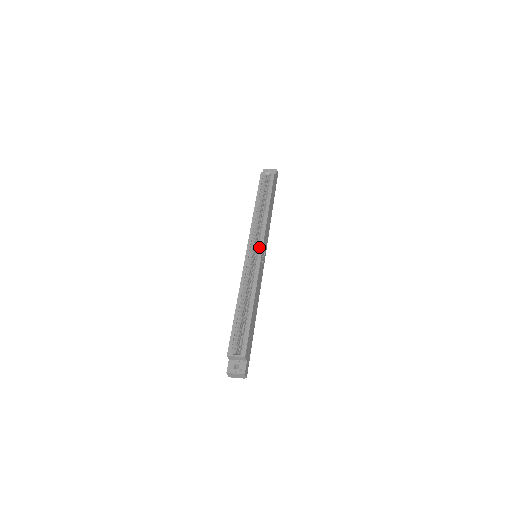
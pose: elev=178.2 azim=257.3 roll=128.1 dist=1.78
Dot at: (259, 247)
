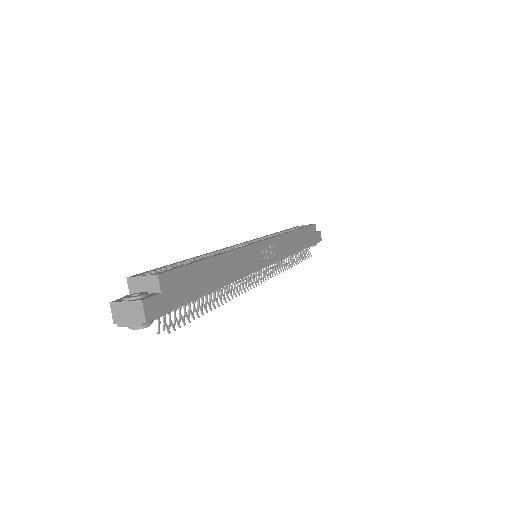
Dot at: occluded
